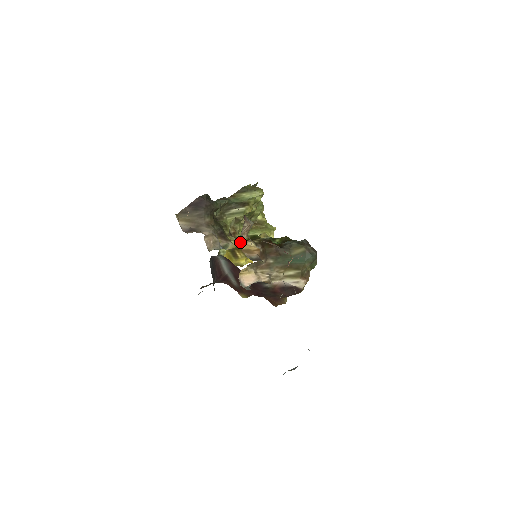
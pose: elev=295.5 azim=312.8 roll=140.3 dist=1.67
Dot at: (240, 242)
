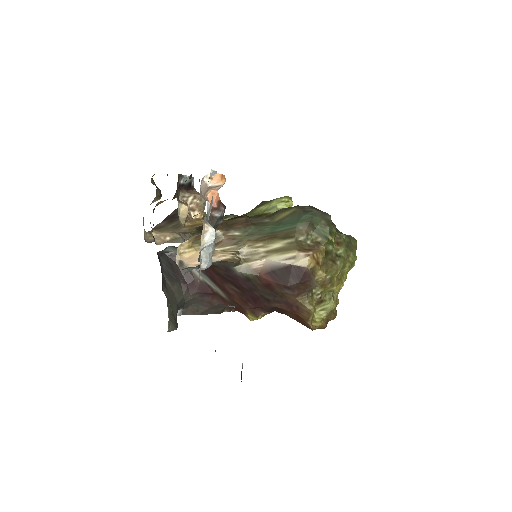
Dot at: occluded
